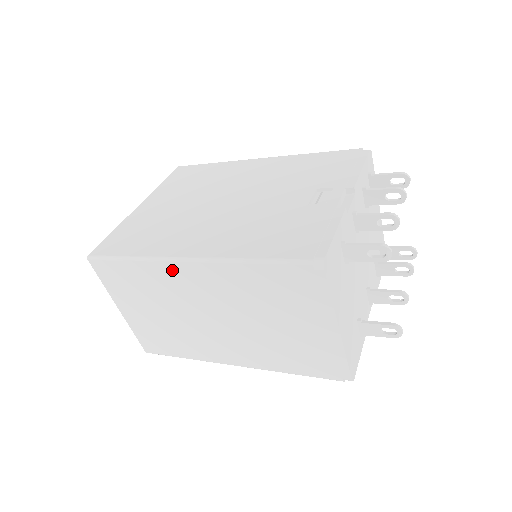
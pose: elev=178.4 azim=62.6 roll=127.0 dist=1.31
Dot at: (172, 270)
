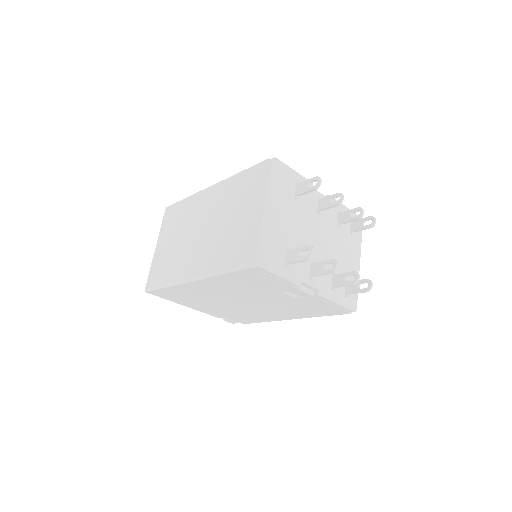
Dot at: (201, 197)
